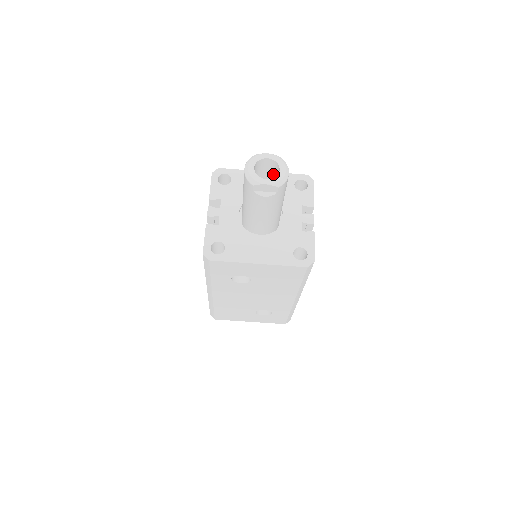
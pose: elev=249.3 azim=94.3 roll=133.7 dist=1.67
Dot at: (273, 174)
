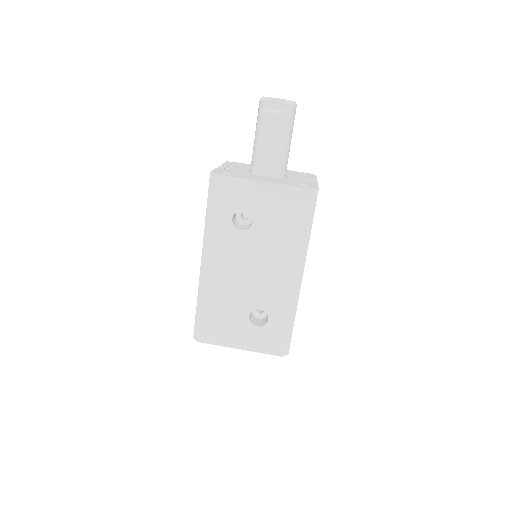
Dot at: occluded
